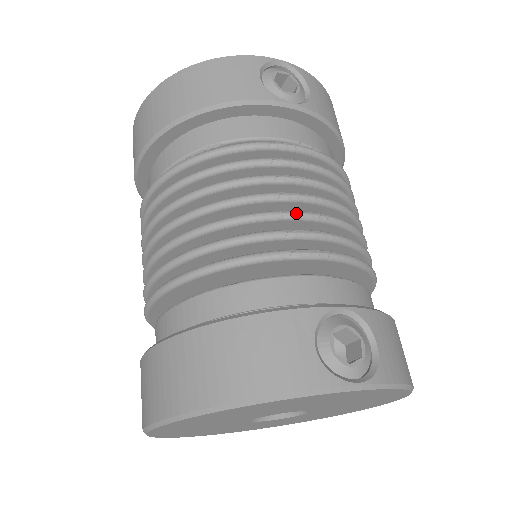
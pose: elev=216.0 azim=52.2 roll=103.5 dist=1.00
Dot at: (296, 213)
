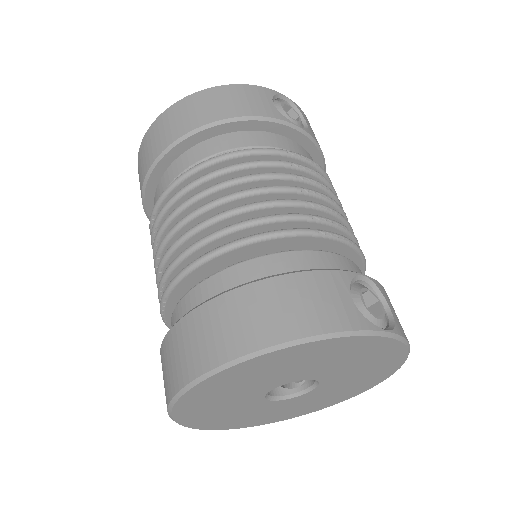
Dot at: (317, 203)
